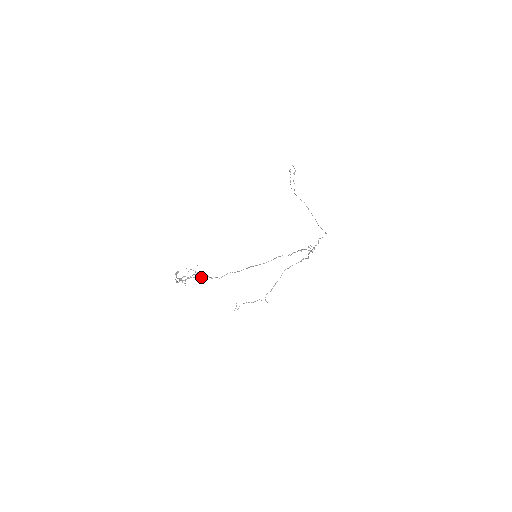
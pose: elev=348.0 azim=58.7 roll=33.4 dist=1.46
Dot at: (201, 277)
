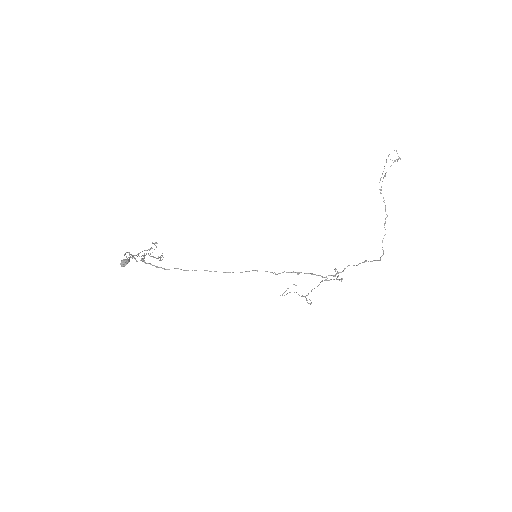
Dot at: (121, 265)
